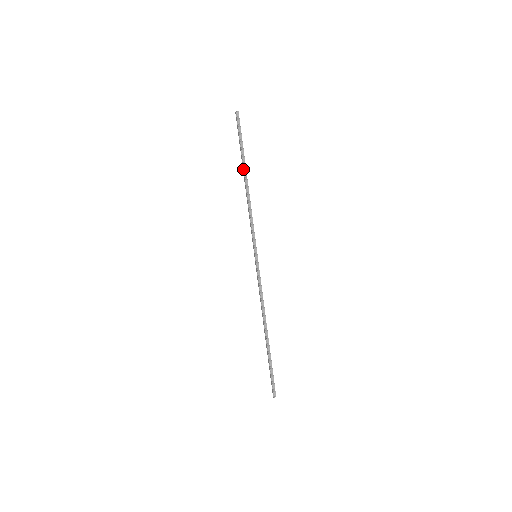
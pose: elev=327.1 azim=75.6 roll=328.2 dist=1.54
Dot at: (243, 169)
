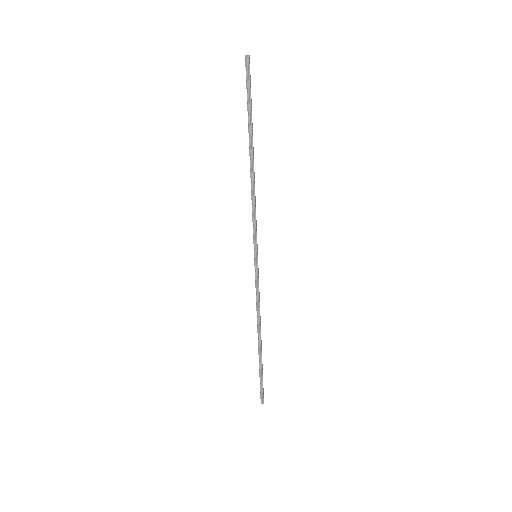
Dot at: occluded
